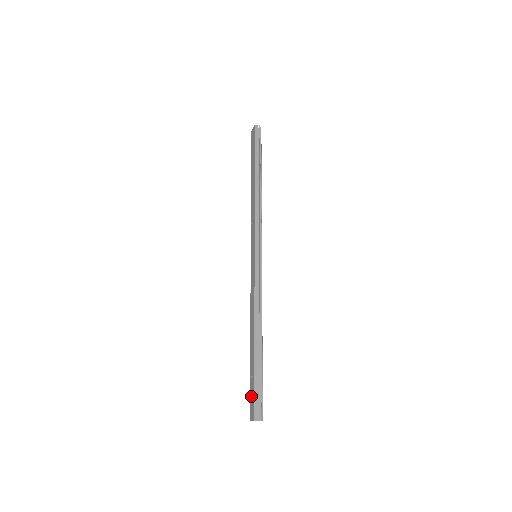
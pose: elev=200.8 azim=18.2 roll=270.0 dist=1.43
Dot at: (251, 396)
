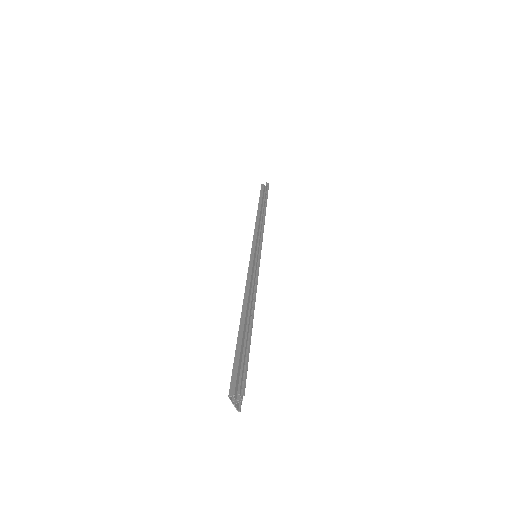
Dot at: occluded
